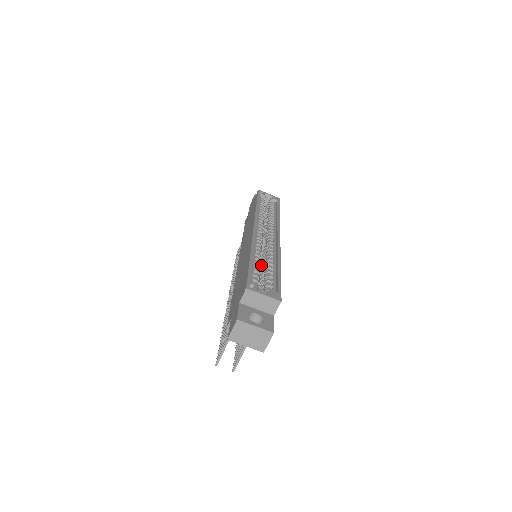
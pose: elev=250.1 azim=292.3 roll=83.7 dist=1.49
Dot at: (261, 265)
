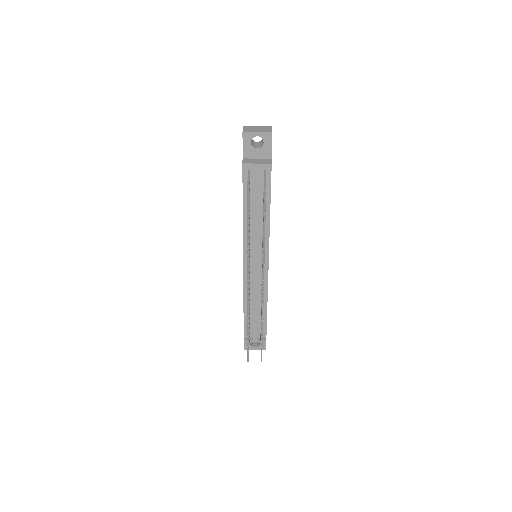
Dot at: occluded
